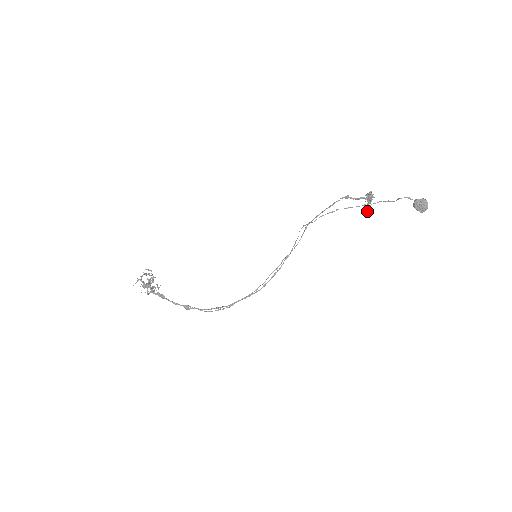
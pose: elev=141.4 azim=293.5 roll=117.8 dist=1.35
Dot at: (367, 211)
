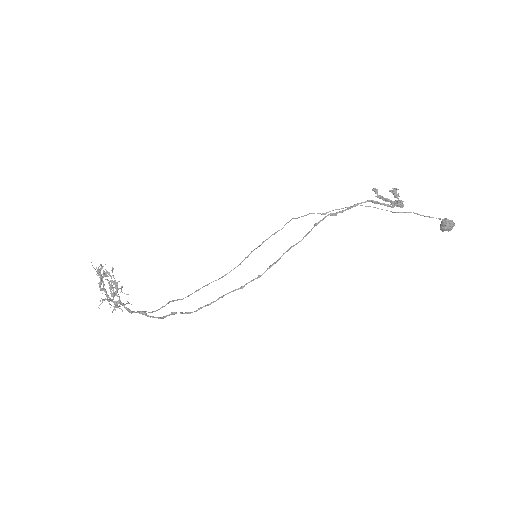
Dot at: (381, 198)
